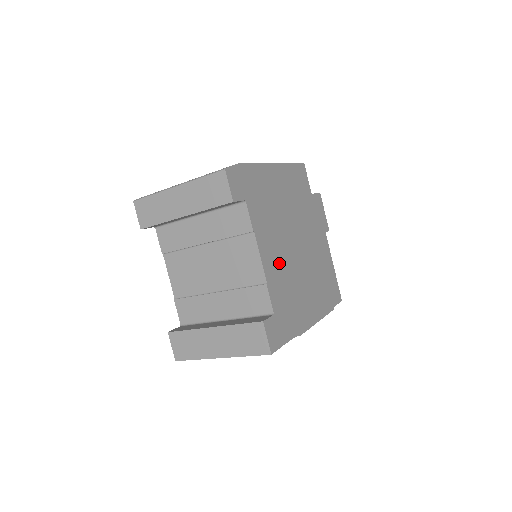
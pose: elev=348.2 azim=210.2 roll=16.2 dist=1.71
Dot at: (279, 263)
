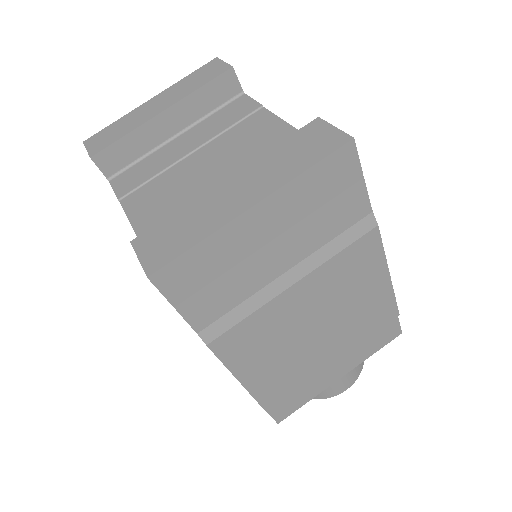
Dot at: occluded
